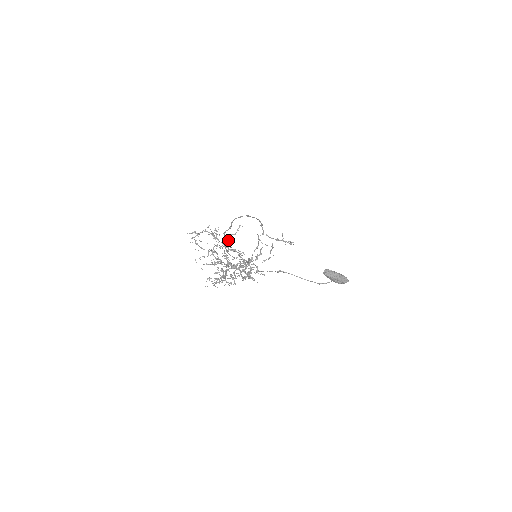
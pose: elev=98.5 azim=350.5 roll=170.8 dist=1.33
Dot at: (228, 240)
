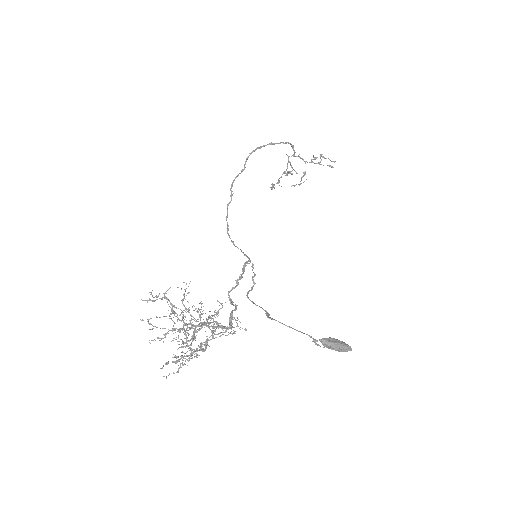
Dot at: (189, 323)
